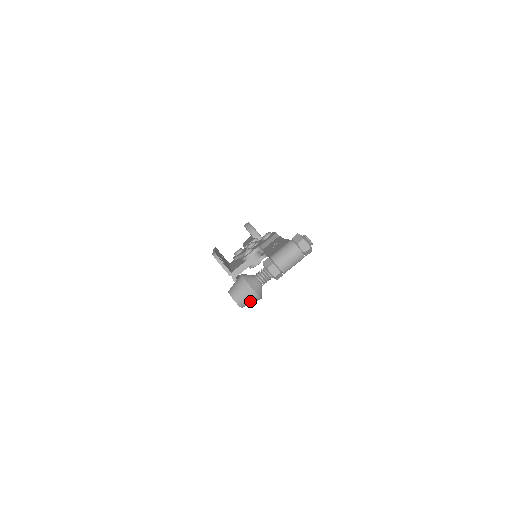
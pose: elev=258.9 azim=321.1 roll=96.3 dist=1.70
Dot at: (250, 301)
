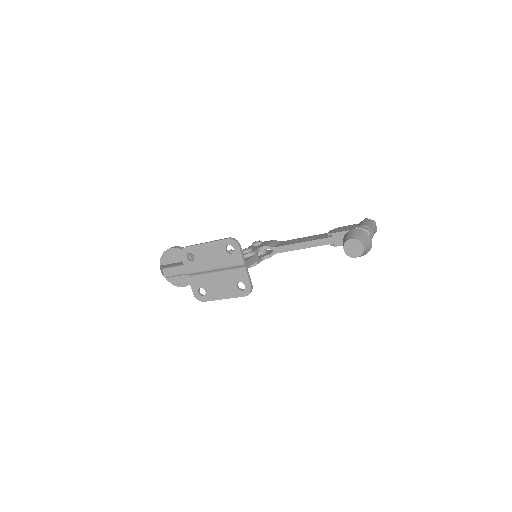
Dot at: (366, 251)
